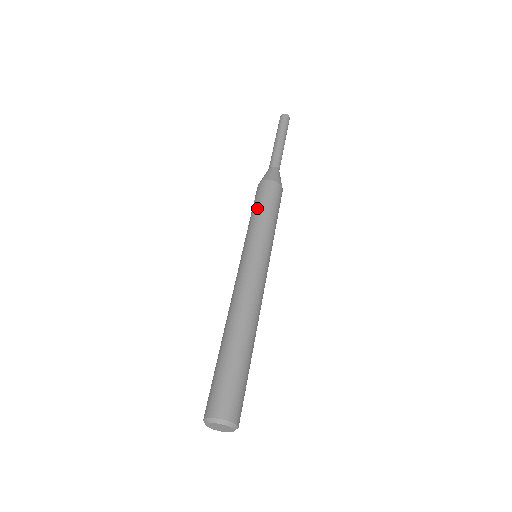
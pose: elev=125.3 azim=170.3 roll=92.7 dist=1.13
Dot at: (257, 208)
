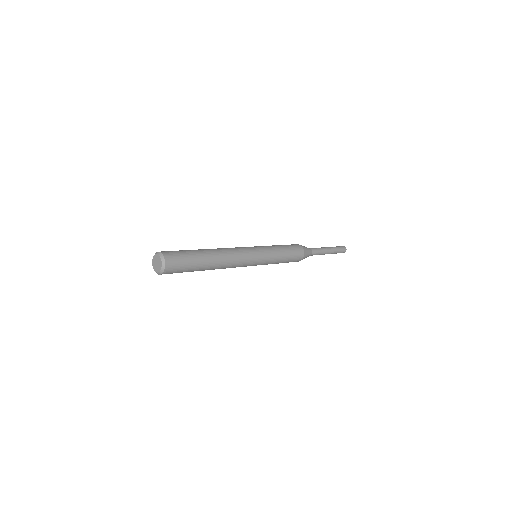
Dot at: occluded
